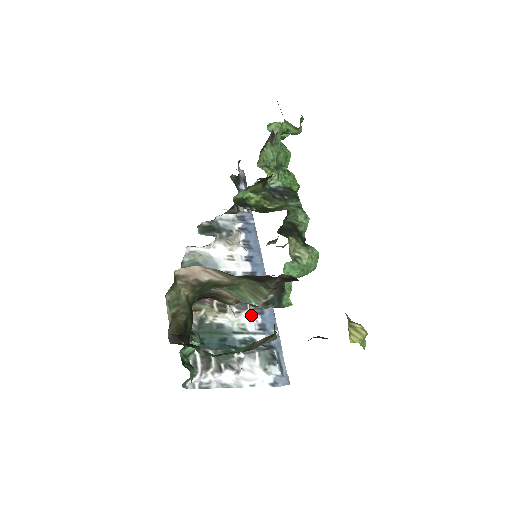
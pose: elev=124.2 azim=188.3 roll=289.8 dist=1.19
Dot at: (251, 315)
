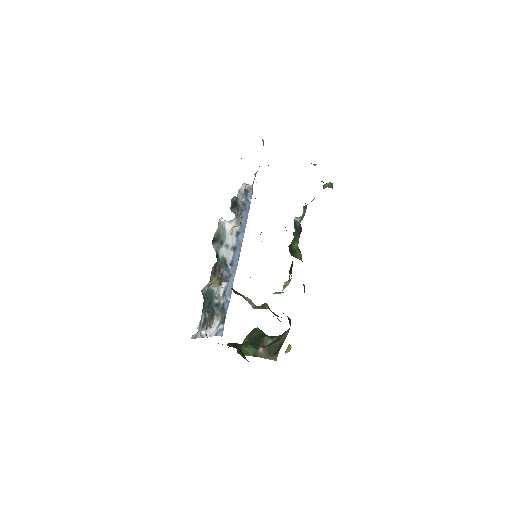
Dot at: (226, 285)
